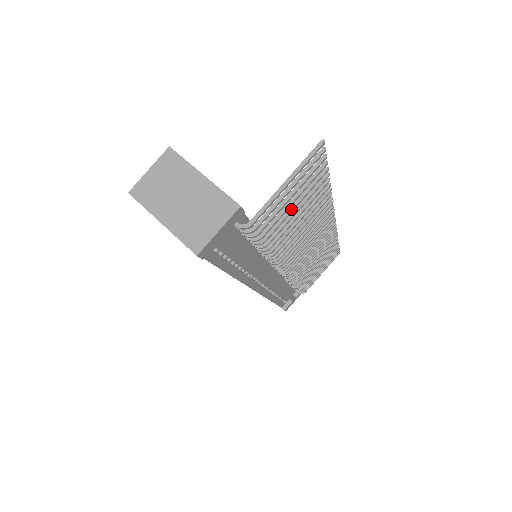
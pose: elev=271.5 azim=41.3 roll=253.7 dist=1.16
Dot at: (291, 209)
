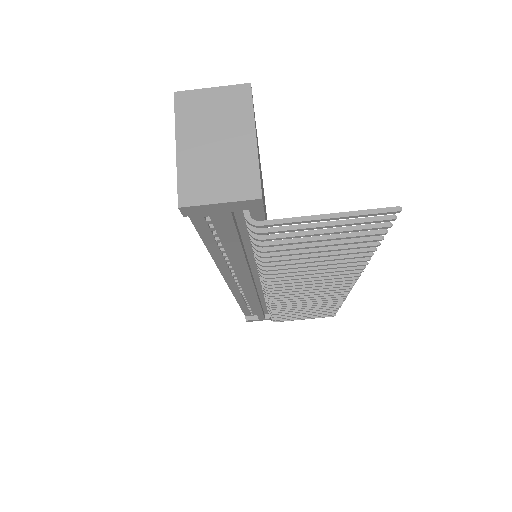
Dot at: (314, 244)
